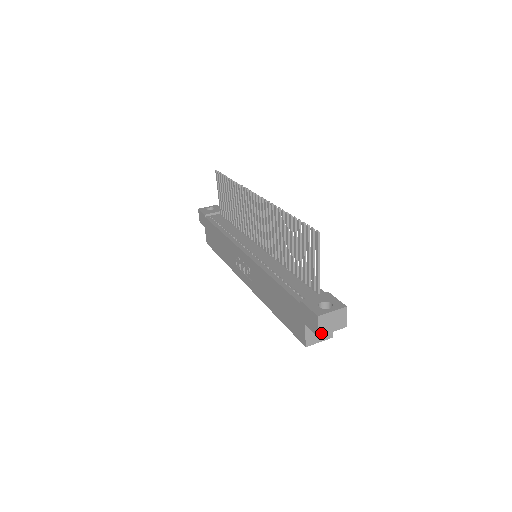
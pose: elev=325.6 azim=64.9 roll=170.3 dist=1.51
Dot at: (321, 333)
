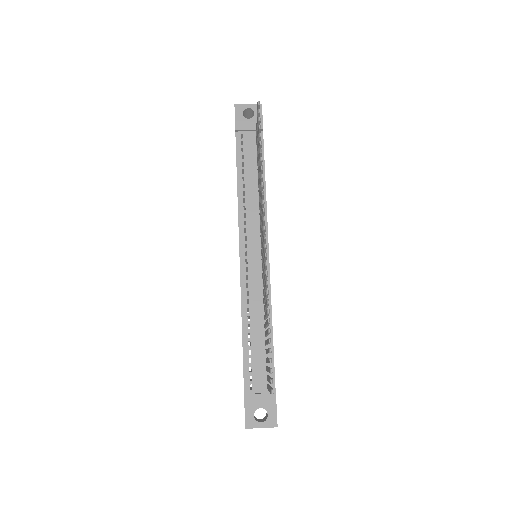
Dot at: occluded
